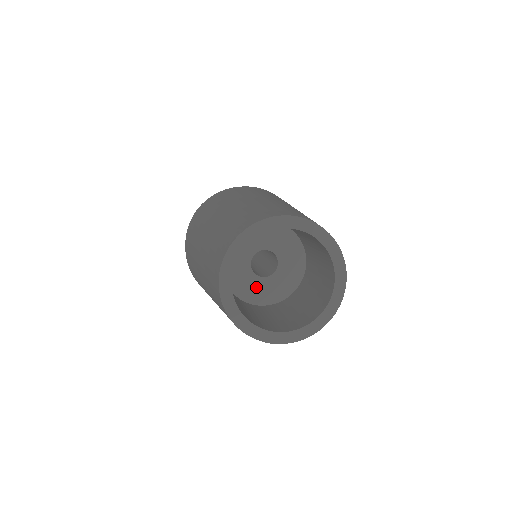
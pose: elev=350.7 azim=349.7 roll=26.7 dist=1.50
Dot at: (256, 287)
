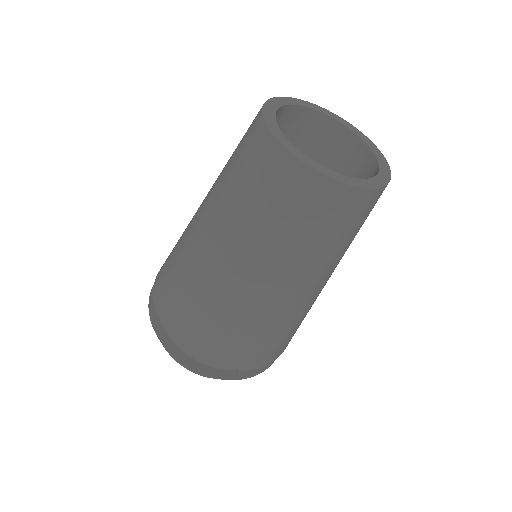
Dot at: occluded
